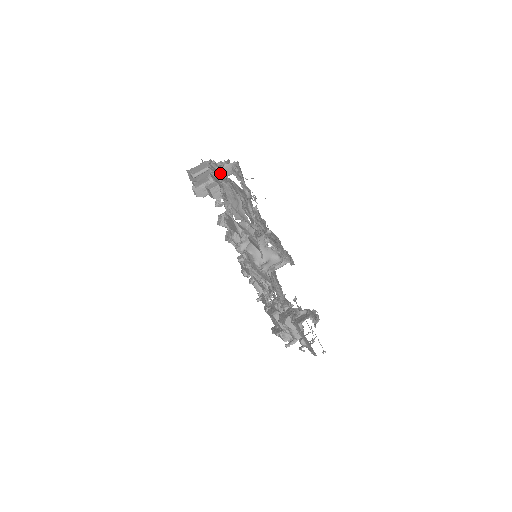
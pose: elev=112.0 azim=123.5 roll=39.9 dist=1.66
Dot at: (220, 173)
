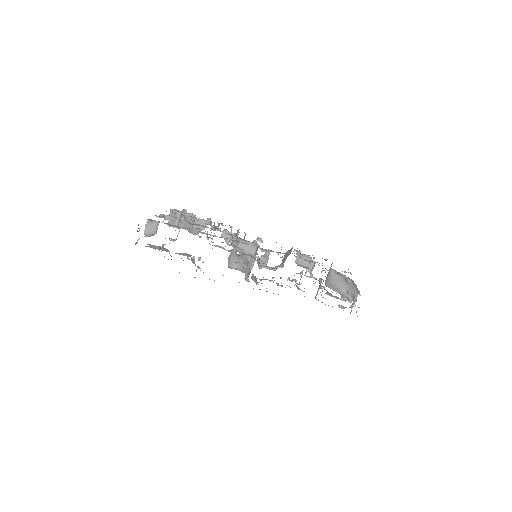
Dot at: (147, 235)
